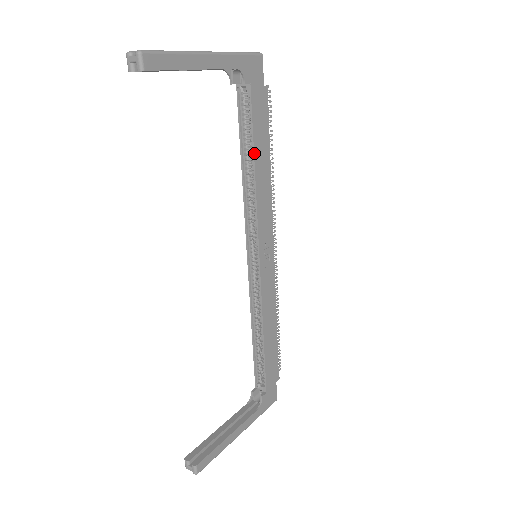
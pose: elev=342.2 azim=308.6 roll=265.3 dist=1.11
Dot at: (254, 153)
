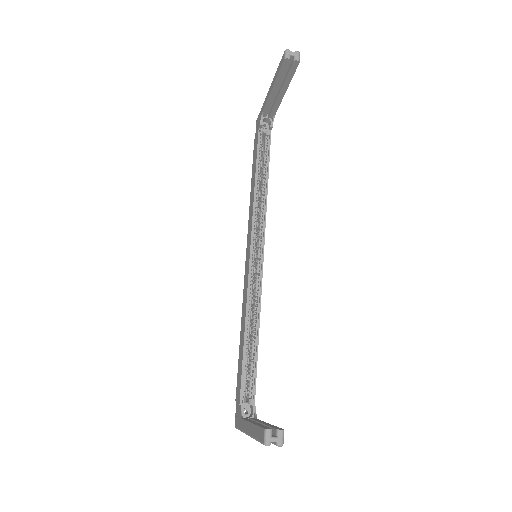
Dot at: (268, 174)
